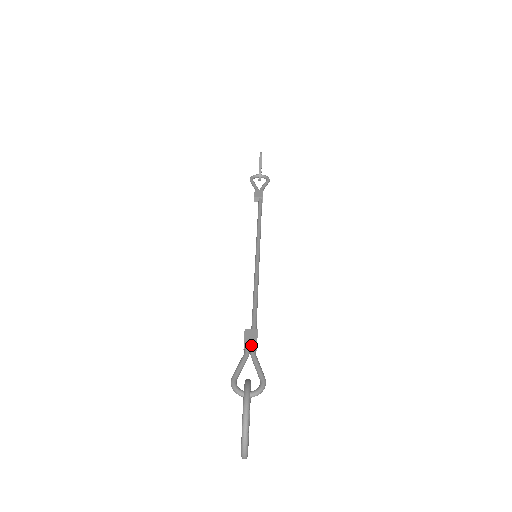
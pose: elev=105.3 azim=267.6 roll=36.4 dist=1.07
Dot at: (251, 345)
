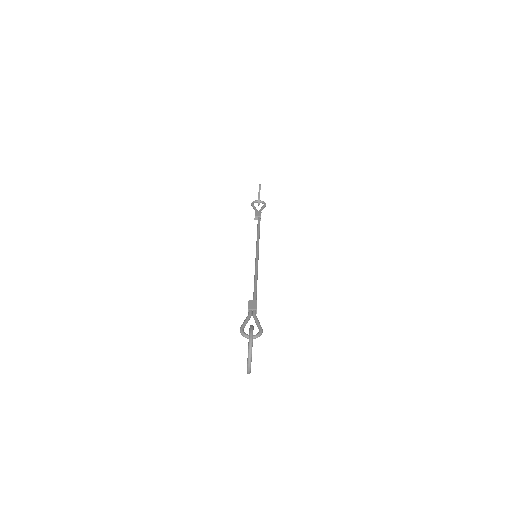
Dot at: (253, 309)
